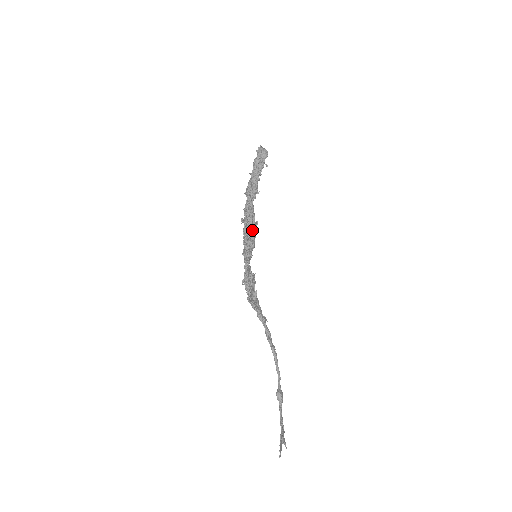
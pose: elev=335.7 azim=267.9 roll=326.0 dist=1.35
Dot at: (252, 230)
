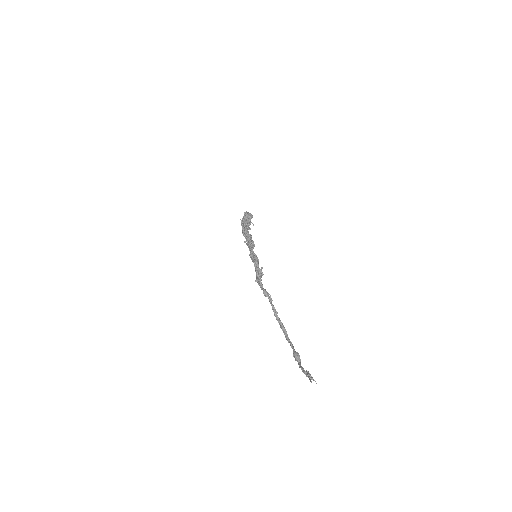
Dot at: (251, 237)
